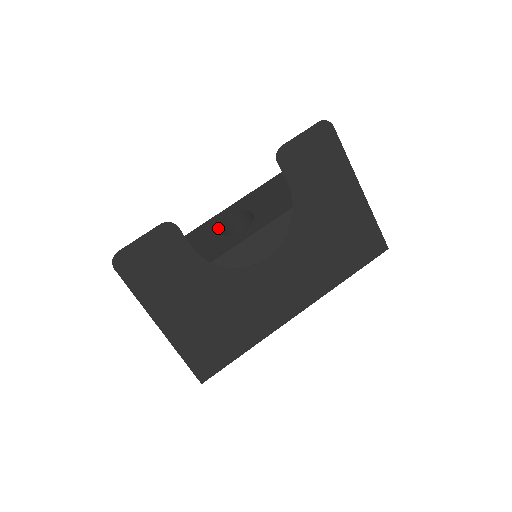
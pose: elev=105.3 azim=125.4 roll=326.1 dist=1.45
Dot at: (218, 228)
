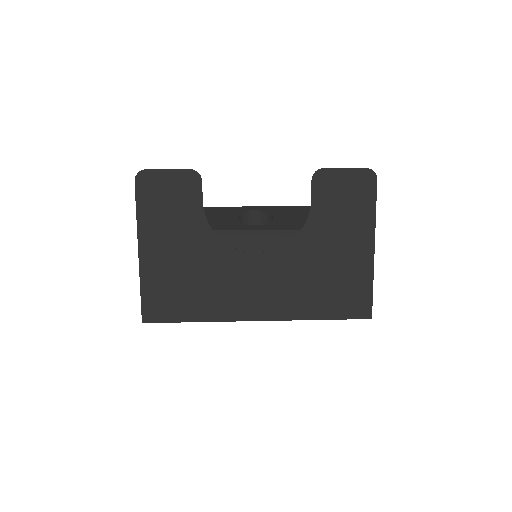
Dot at: (240, 214)
